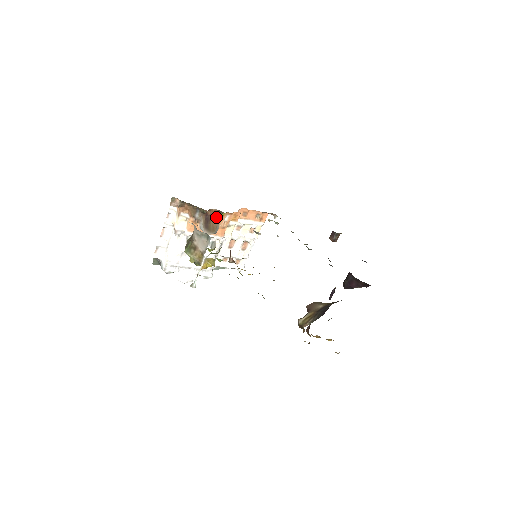
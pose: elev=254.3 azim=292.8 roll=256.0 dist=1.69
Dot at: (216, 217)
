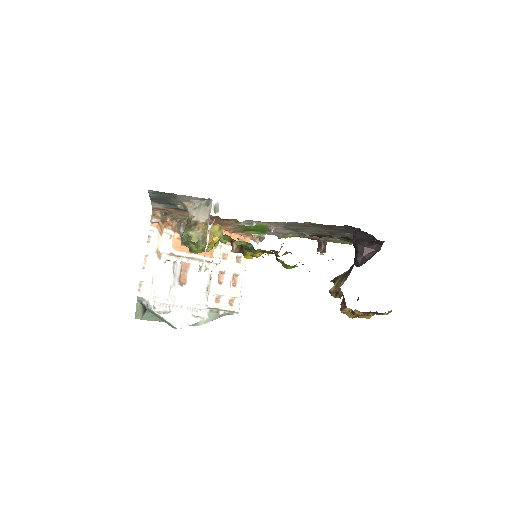
Dot at: occluded
